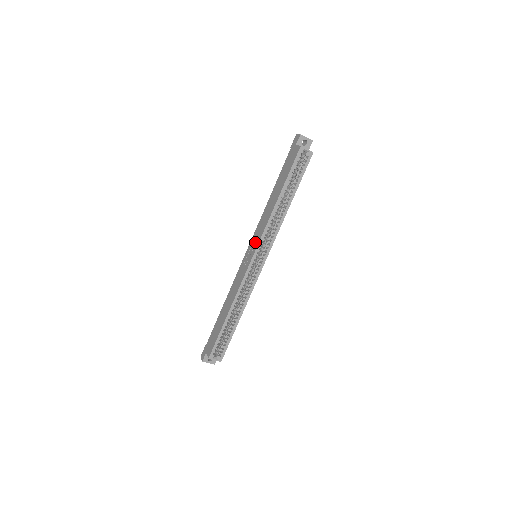
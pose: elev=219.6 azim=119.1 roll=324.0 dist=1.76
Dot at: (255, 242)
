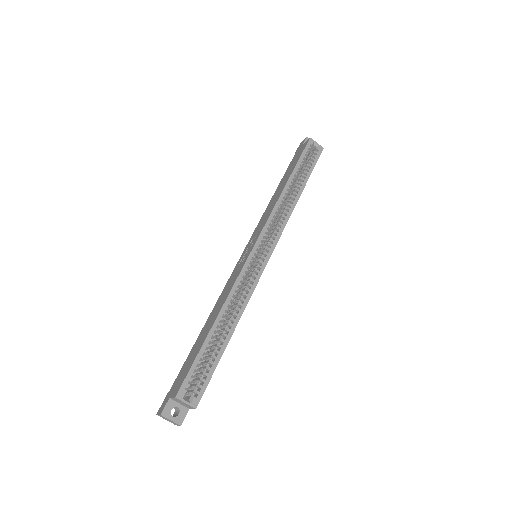
Dot at: (256, 234)
